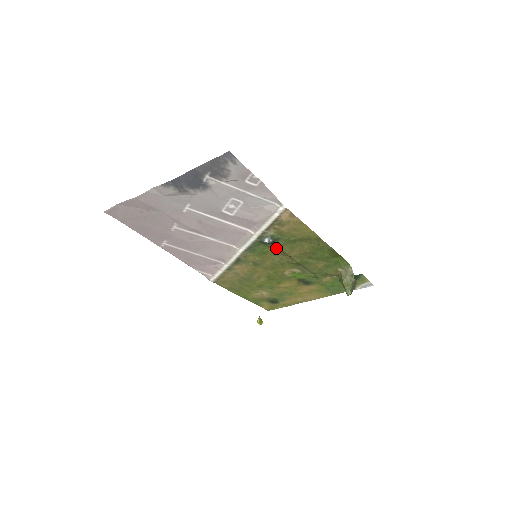
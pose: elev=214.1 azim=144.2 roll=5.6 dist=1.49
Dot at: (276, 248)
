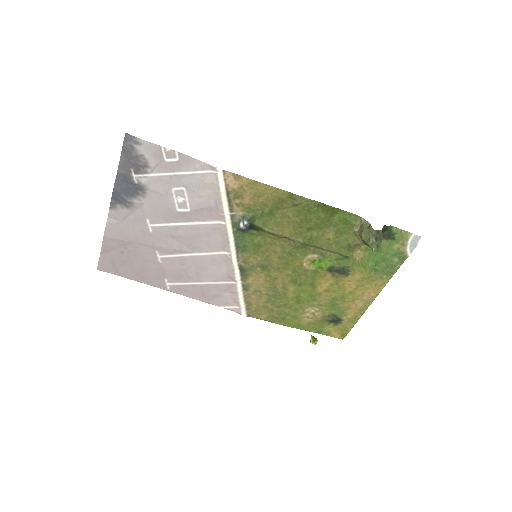
Dot at: (262, 232)
